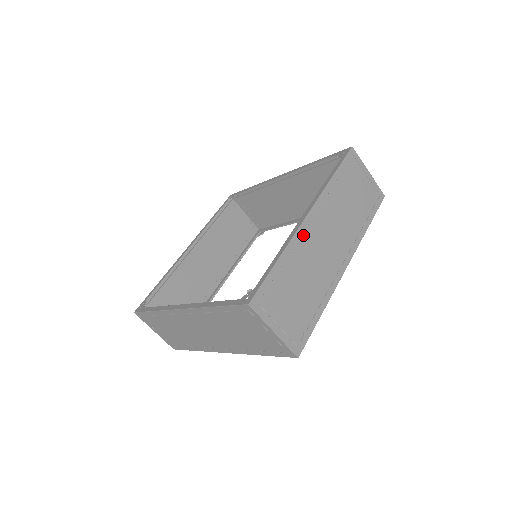
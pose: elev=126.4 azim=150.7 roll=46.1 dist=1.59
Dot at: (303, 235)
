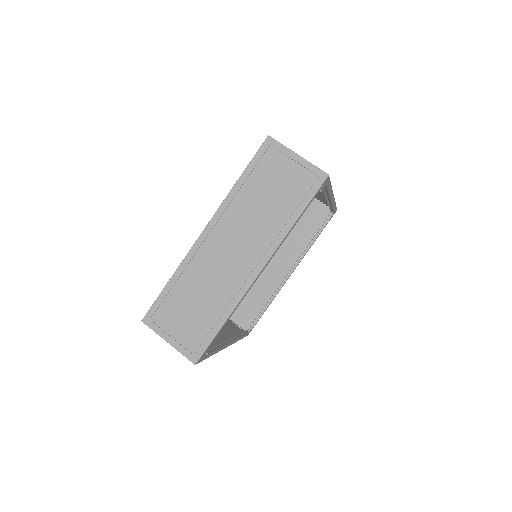
Dot at: occluded
